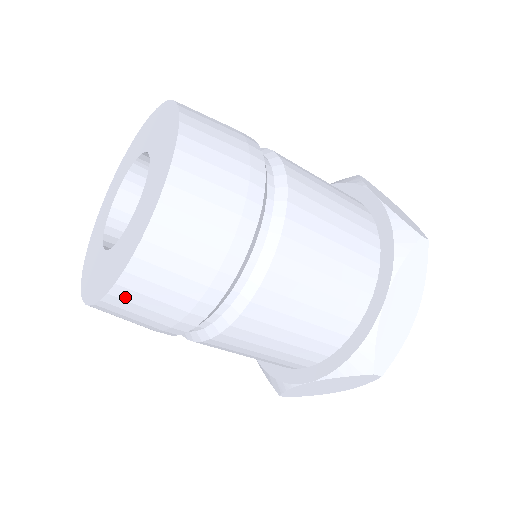
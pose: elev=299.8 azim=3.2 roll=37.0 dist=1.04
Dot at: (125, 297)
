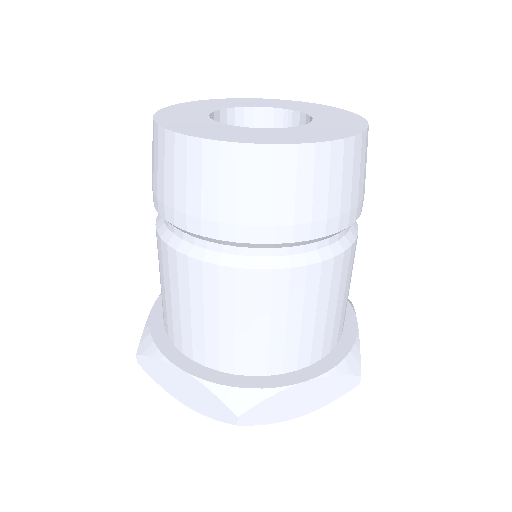
Dot at: (206, 156)
